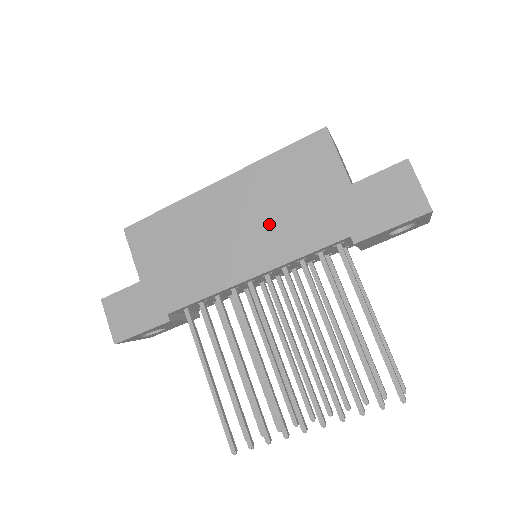
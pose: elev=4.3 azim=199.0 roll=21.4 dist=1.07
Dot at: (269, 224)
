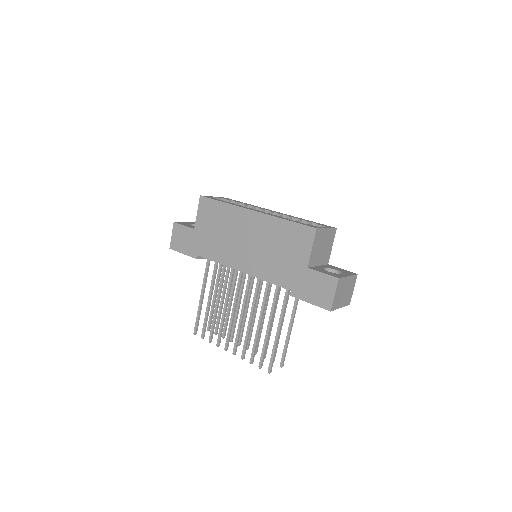
Dot at: (262, 253)
